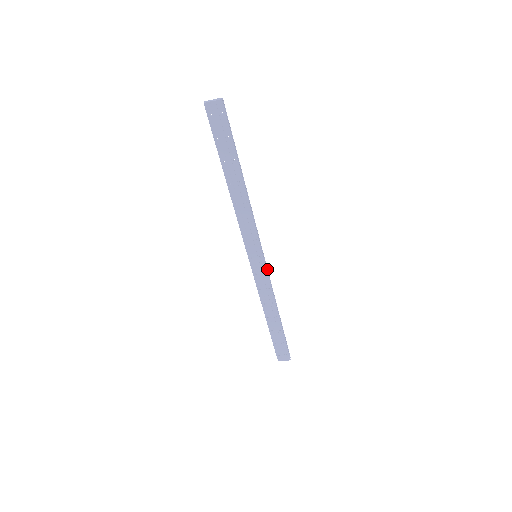
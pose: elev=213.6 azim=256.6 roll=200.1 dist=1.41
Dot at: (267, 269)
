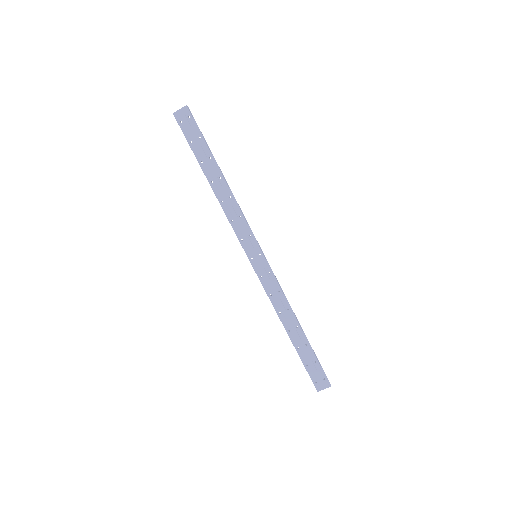
Dot at: (271, 269)
